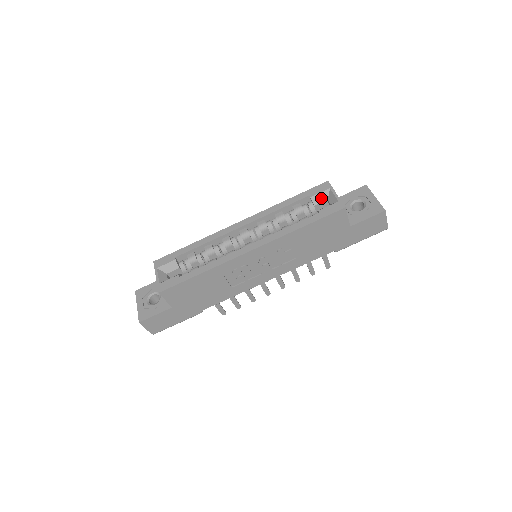
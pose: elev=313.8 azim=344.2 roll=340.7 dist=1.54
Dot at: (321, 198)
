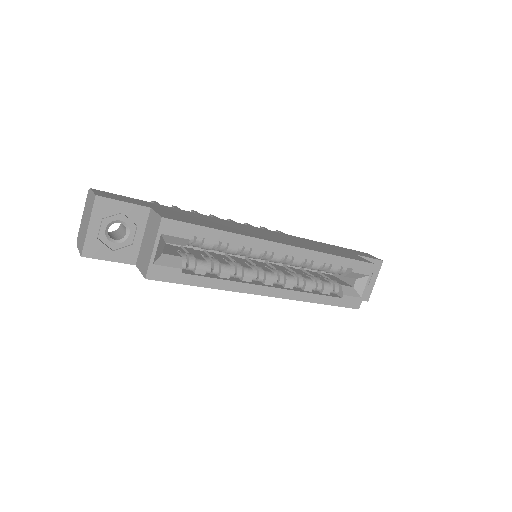
Dot at: (355, 276)
